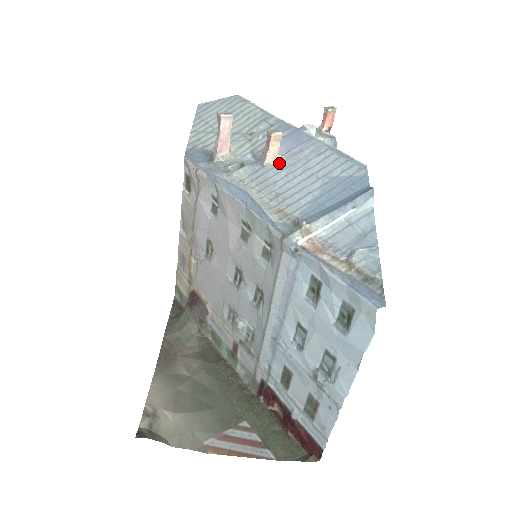
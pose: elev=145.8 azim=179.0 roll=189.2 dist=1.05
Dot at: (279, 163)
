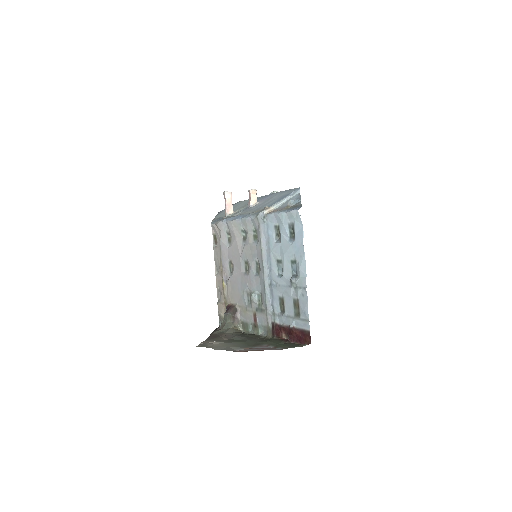
Dot at: (258, 204)
